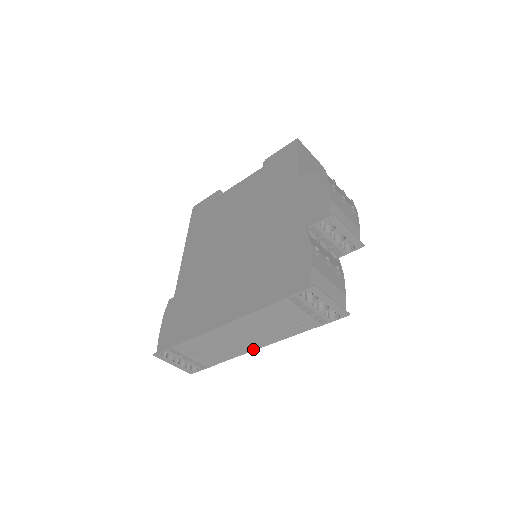
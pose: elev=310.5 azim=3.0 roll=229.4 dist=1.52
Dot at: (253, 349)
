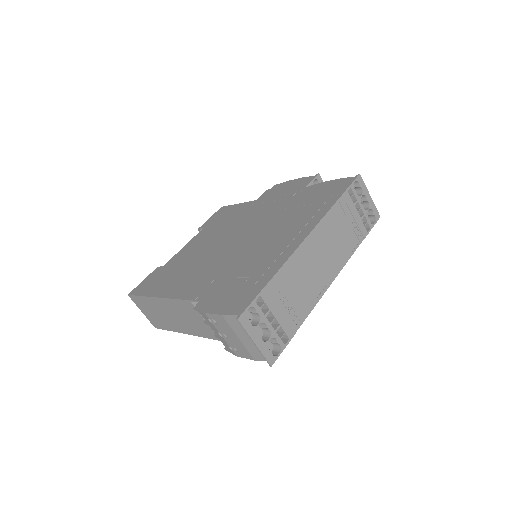
Dot at: (327, 286)
